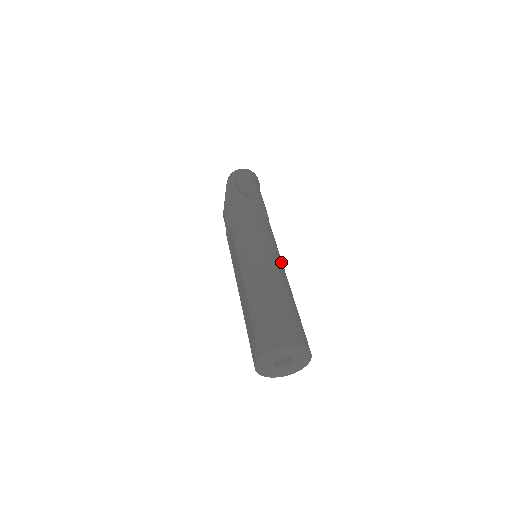
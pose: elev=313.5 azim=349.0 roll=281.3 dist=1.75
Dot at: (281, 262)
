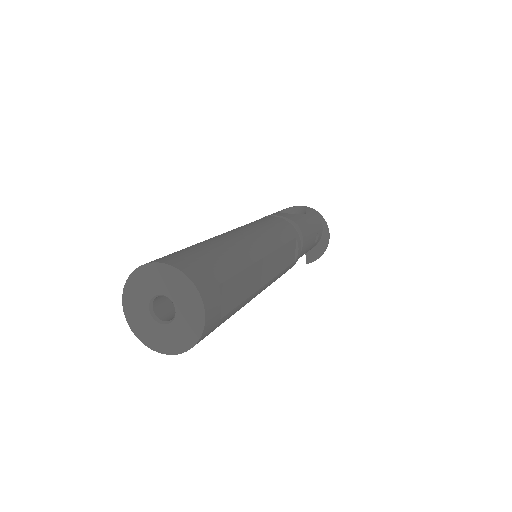
Dot at: (266, 243)
